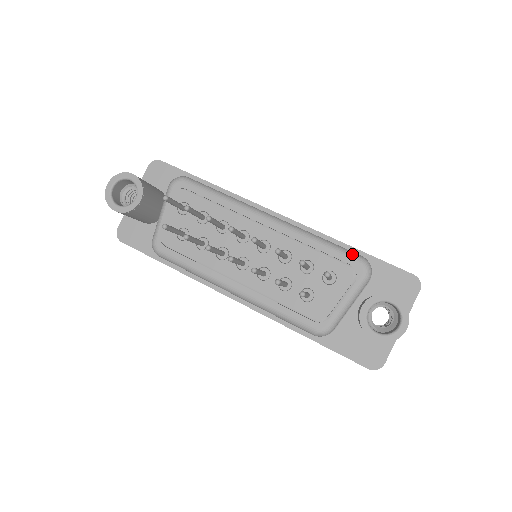
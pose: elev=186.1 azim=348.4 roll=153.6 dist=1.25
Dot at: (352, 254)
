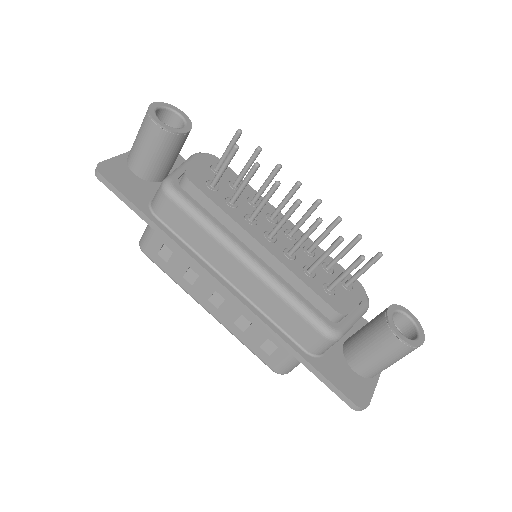
Dot at: occluded
